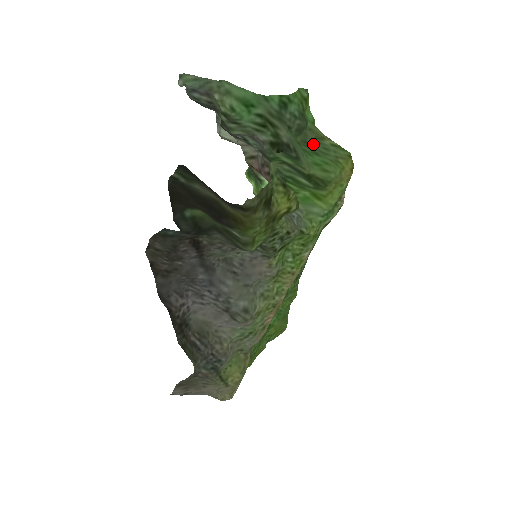
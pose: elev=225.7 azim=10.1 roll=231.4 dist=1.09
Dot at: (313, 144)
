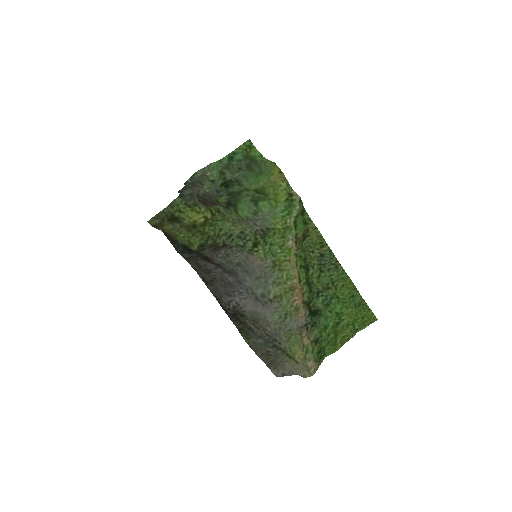
Dot at: (263, 169)
